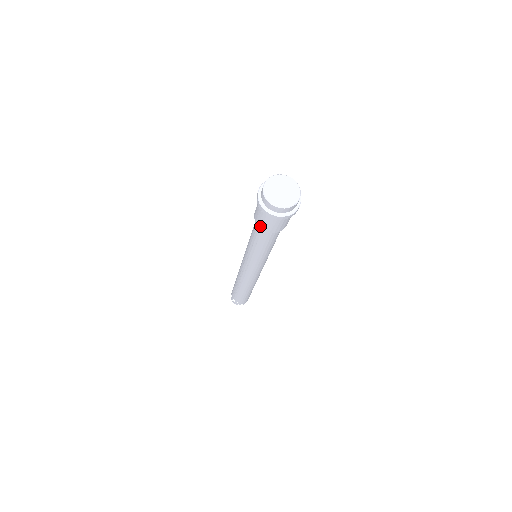
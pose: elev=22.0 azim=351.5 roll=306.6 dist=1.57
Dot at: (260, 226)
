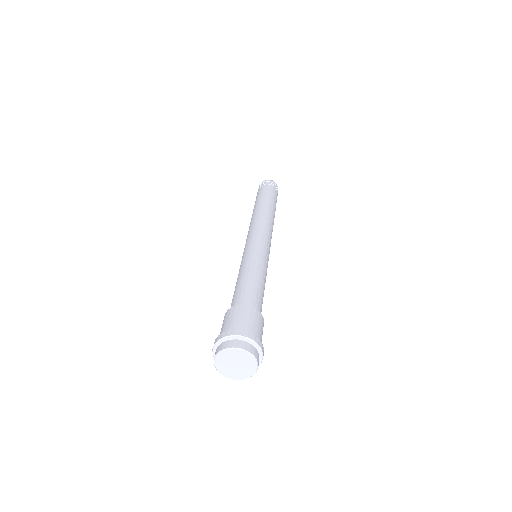
Dot at: occluded
